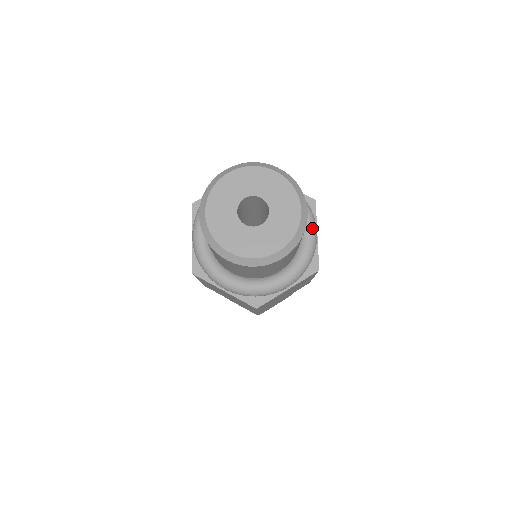
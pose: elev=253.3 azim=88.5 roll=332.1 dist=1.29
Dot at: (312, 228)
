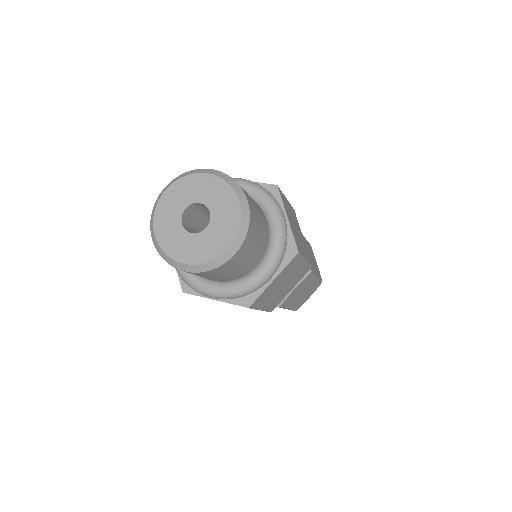
Dot at: (276, 214)
